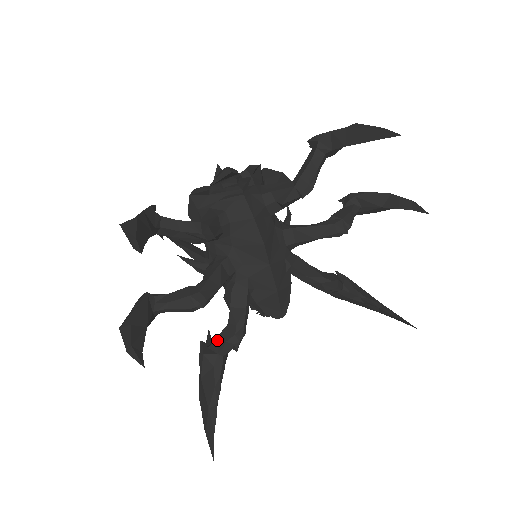
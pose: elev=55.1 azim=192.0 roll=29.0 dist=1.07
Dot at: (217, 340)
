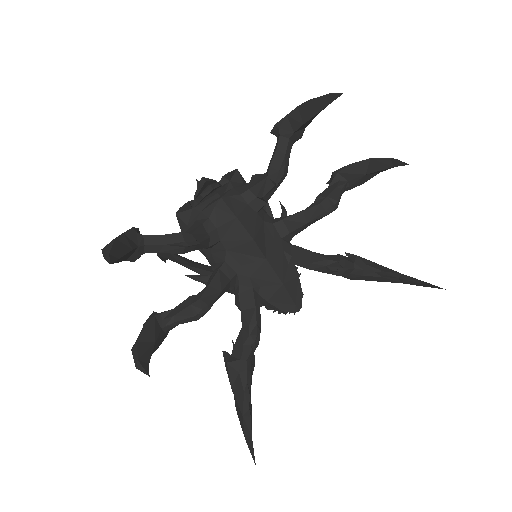
Dot at: (236, 346)
